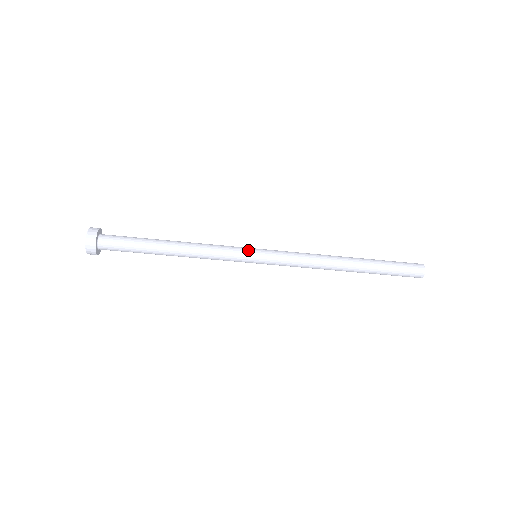
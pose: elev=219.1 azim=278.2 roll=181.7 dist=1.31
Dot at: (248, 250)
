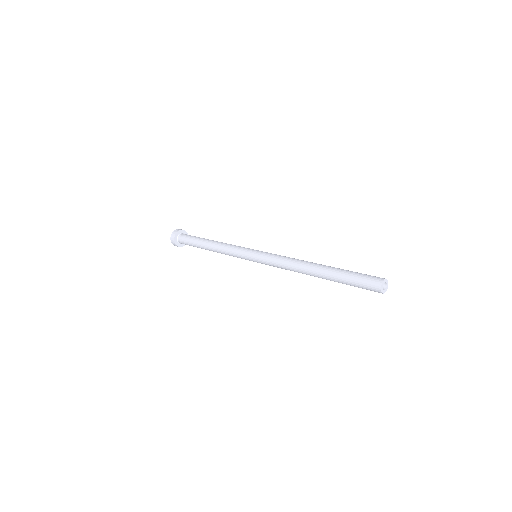
Dot at: (247, 259)
